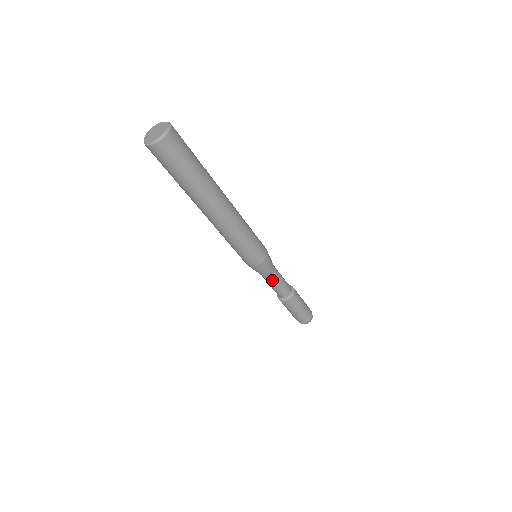
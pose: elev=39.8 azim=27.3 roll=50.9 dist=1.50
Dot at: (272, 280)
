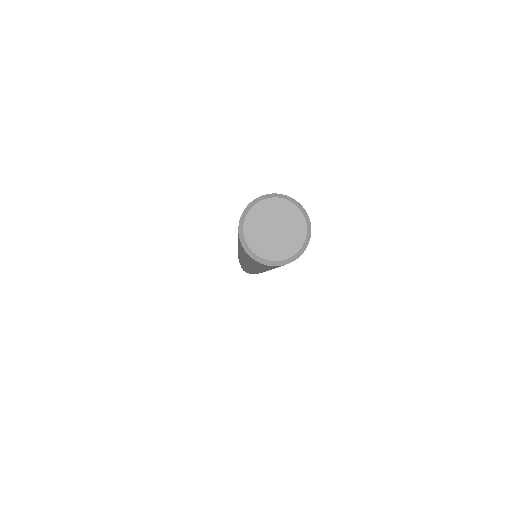
Dot at: occluded
